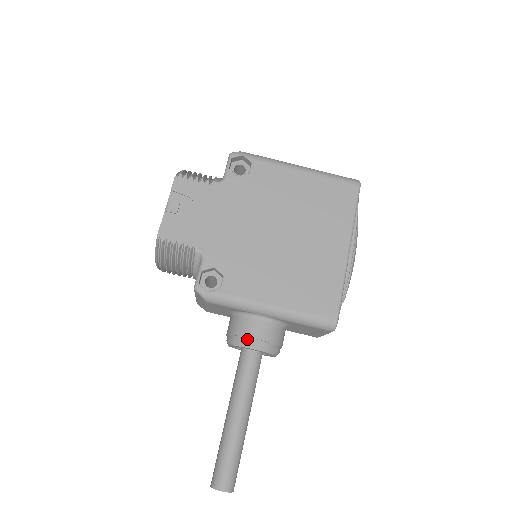
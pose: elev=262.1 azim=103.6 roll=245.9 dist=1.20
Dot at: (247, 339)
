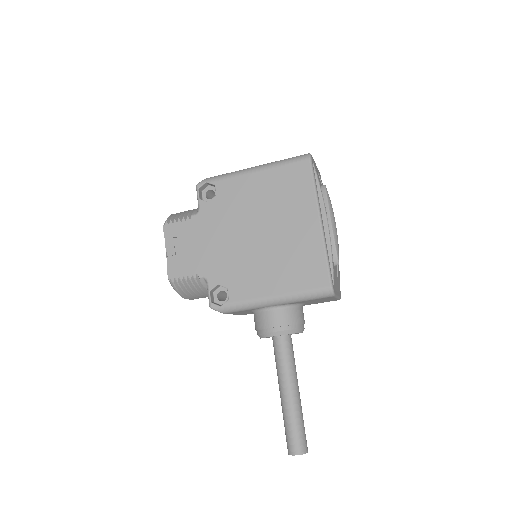
Dot at: (267, 330)
